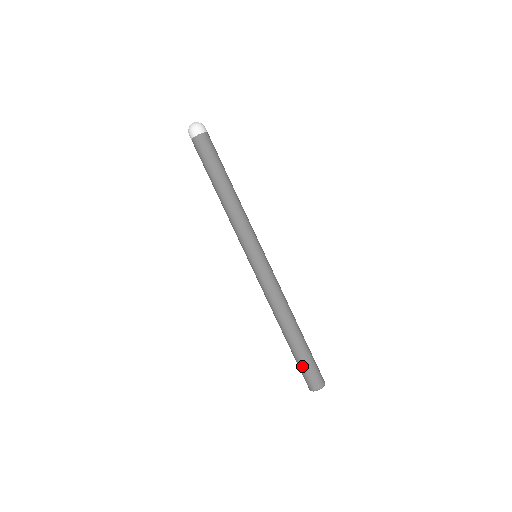
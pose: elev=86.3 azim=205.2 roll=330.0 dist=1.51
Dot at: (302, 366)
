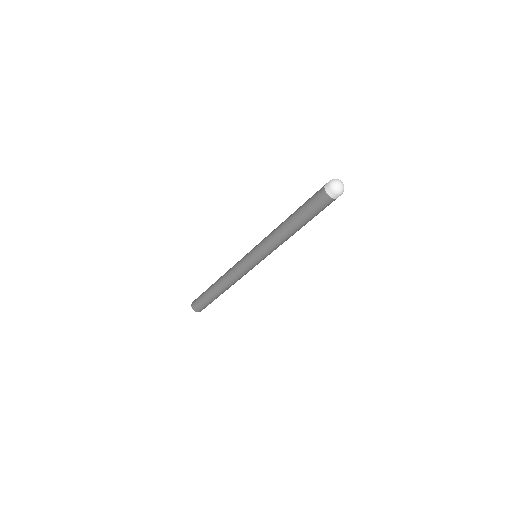
Dot at: (208, 304)
